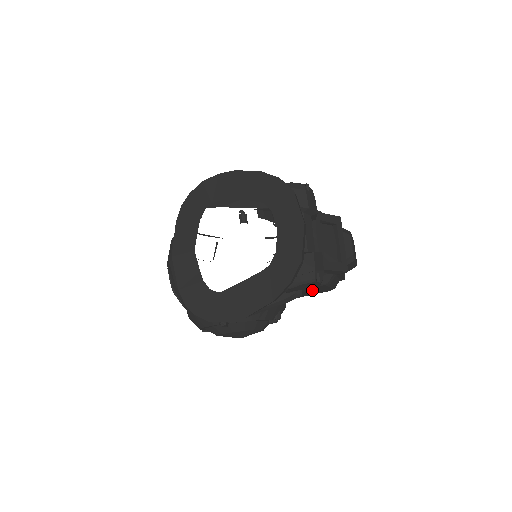
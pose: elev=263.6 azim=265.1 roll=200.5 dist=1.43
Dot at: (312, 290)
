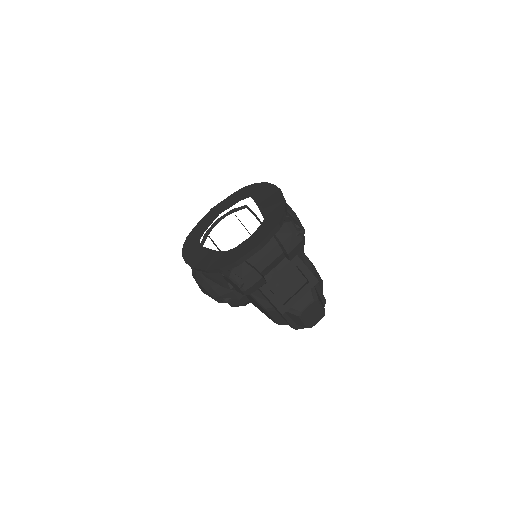
Dot at: (260, 307)
